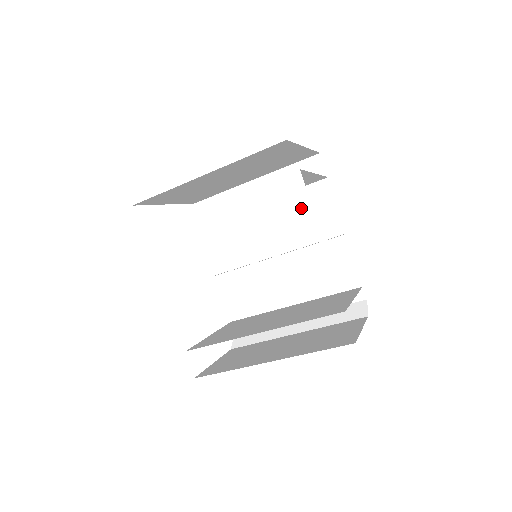
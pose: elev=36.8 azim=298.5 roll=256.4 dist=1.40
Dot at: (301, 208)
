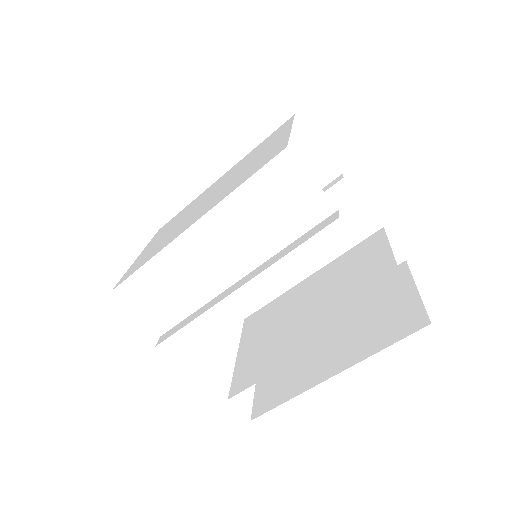
Dot at: (308, 196)
